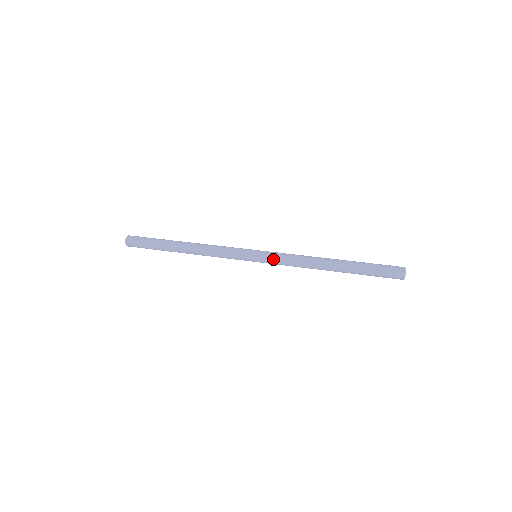
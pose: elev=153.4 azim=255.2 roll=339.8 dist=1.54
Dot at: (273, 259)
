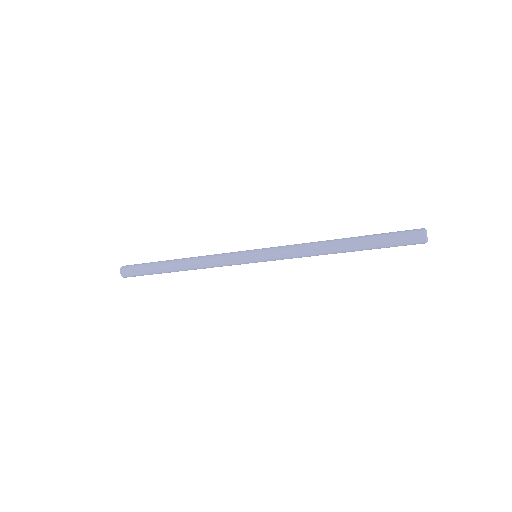
Dot at: (274, 251)
